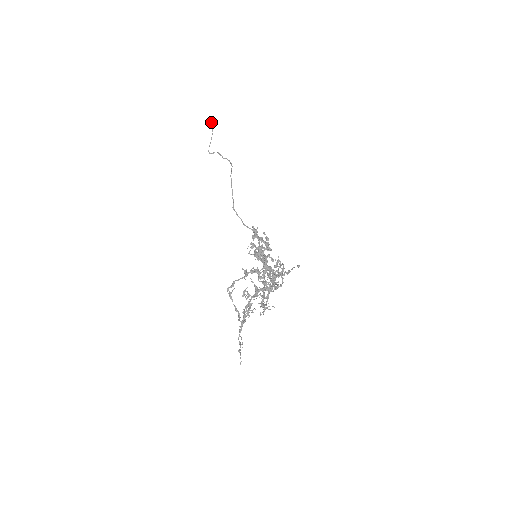
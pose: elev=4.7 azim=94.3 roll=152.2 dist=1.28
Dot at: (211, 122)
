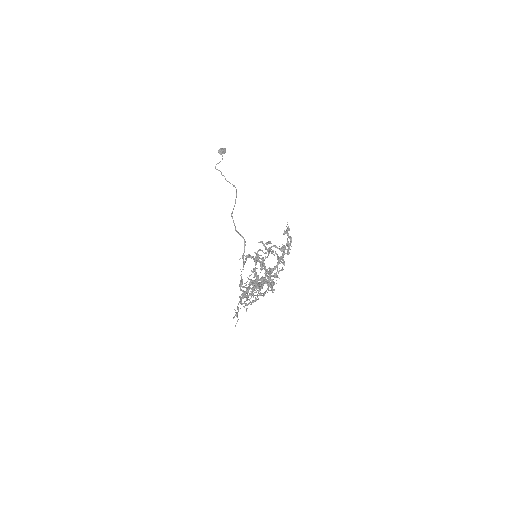
Dot at: (223, 152)
